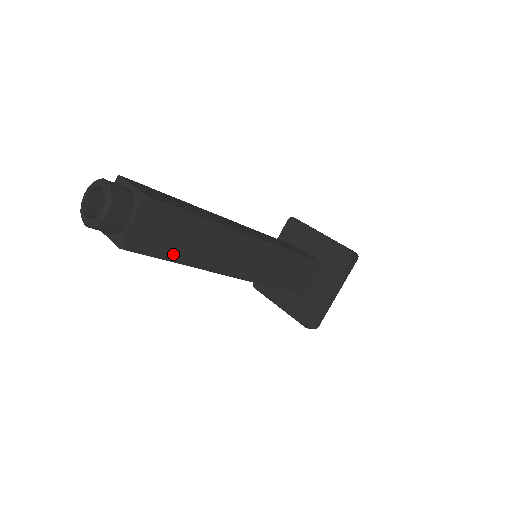
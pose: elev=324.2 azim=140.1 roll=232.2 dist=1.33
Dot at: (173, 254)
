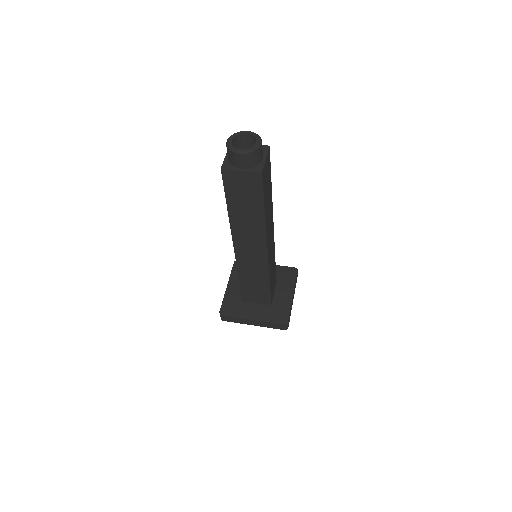
Dot at: (265, 202)
